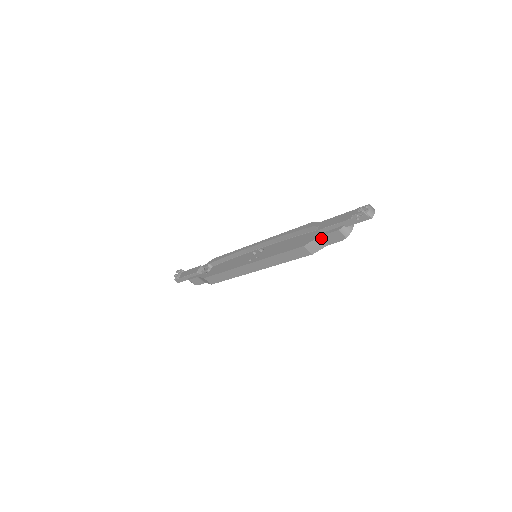
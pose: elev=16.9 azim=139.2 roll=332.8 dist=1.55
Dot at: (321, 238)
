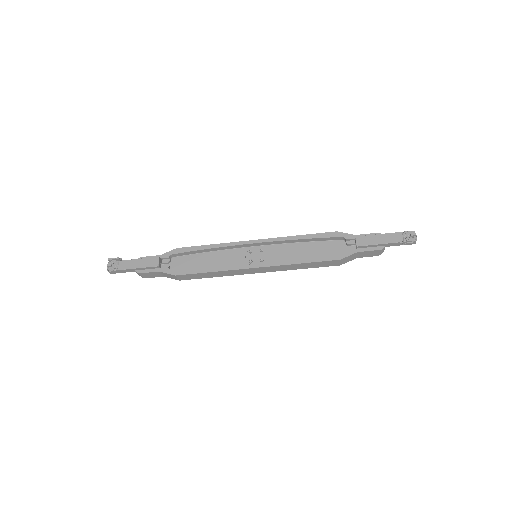
Dot at: (357, 253)
